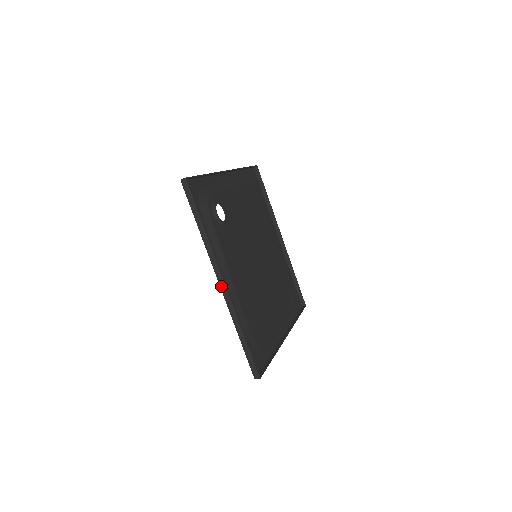
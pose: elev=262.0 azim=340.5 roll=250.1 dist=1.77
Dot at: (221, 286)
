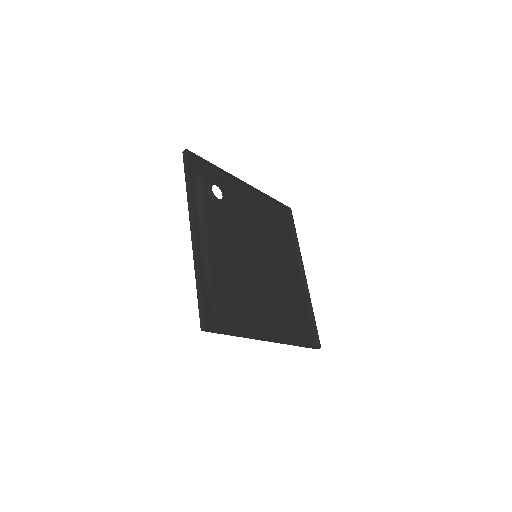
Dot at: (192, 235)
